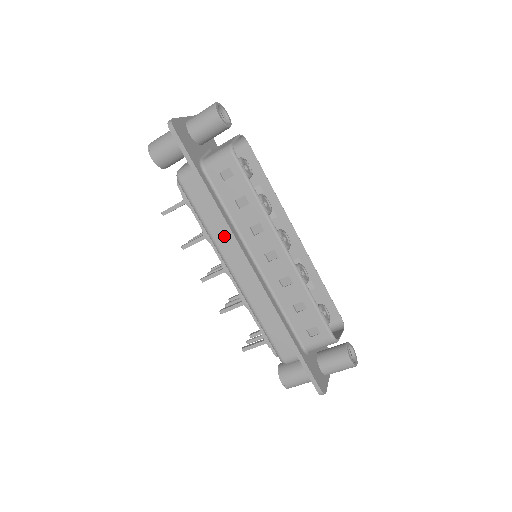
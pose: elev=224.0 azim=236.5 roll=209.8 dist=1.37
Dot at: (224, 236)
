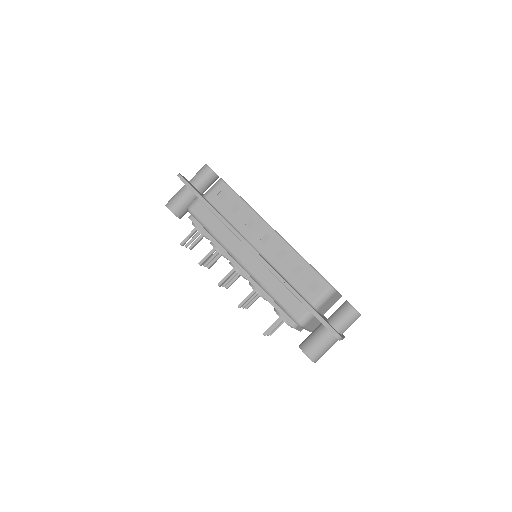
Dot at: (228, 235)
